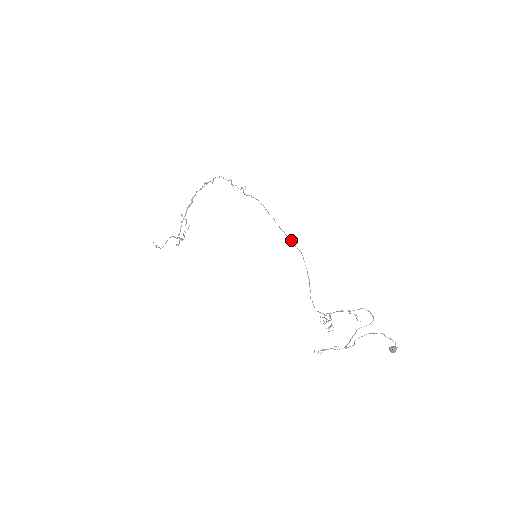
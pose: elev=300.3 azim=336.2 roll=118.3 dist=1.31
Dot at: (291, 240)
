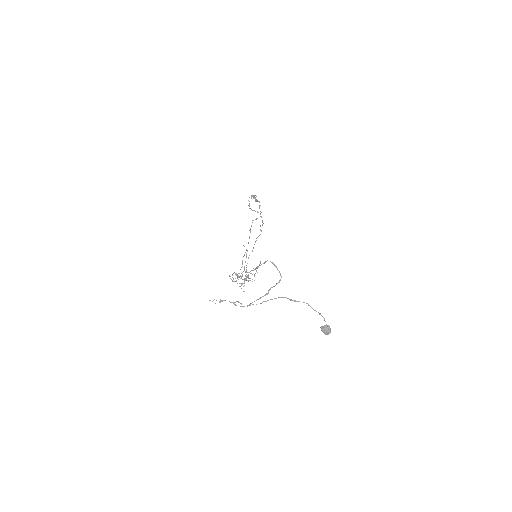
Dot at: (262, 224)
